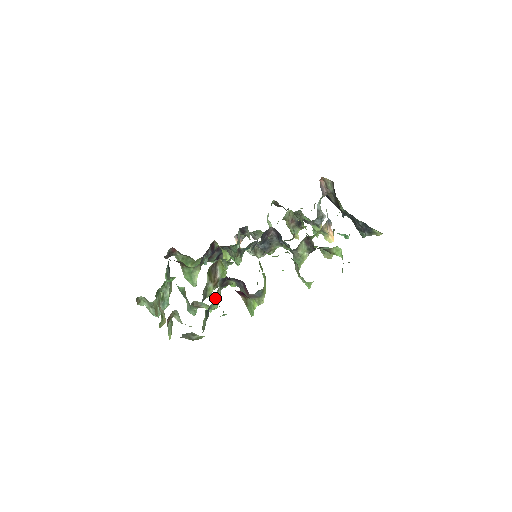
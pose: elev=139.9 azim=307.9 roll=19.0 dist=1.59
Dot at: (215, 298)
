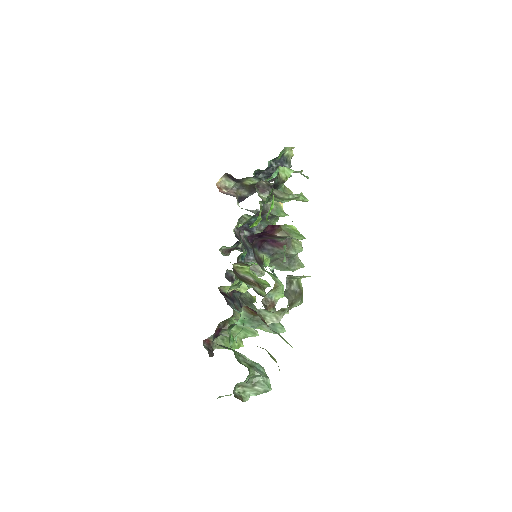
Dot at: occluded
